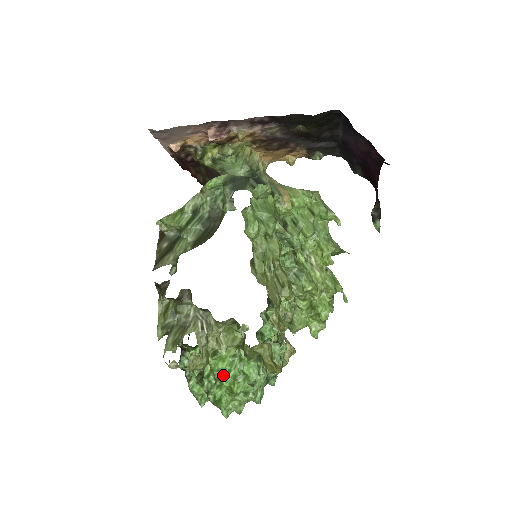
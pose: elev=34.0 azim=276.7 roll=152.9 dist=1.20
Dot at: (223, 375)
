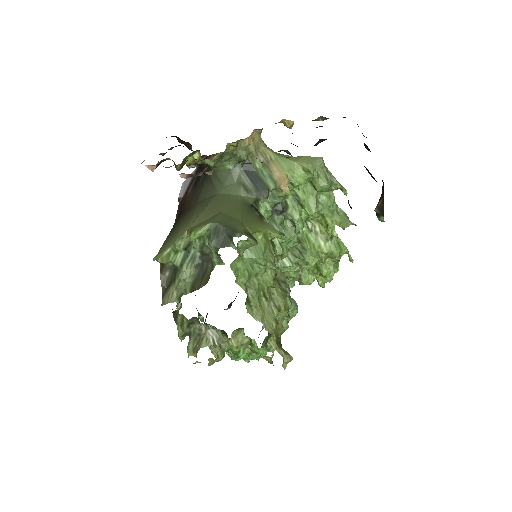
Dot at: (239, 353)
